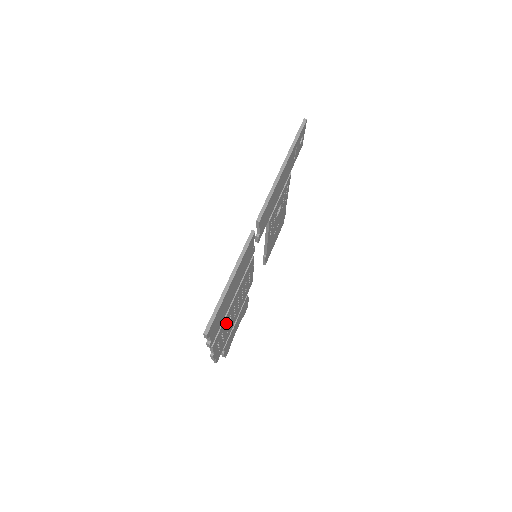
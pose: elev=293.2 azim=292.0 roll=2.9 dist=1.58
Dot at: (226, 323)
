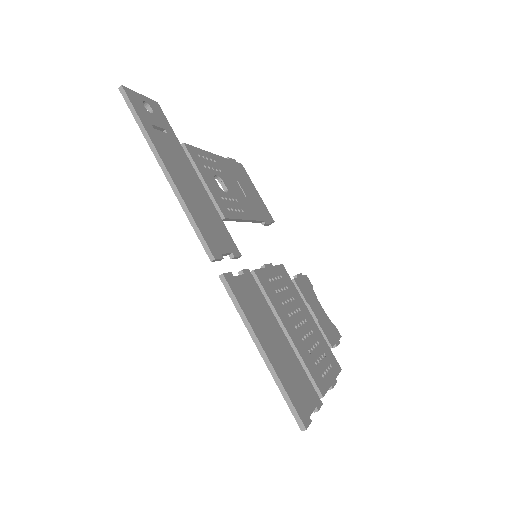
Dot at: (307, 351)
